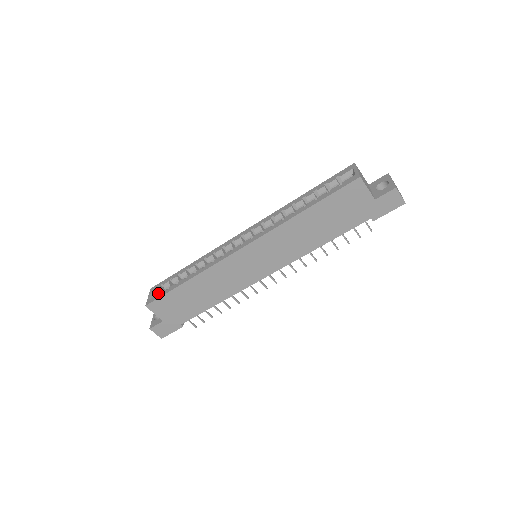
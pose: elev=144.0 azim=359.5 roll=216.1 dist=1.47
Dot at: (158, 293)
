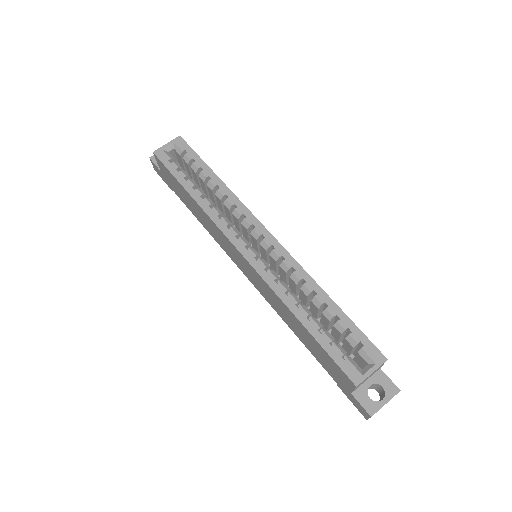
Dot at: (177, 152)
